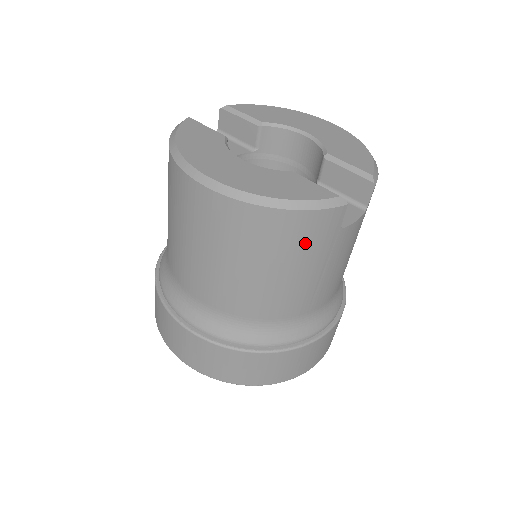
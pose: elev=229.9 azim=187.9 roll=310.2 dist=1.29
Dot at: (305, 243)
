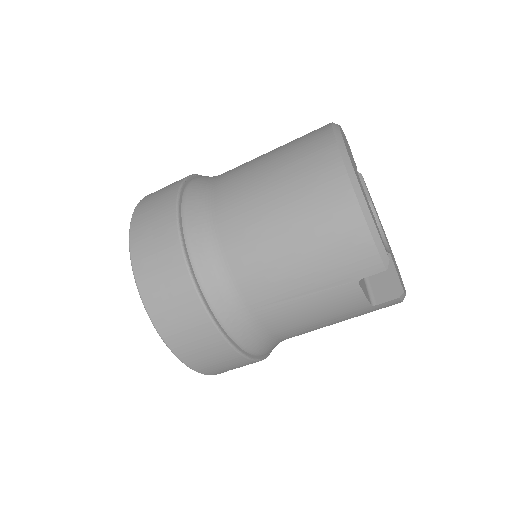
Dot at: (335, 252)
